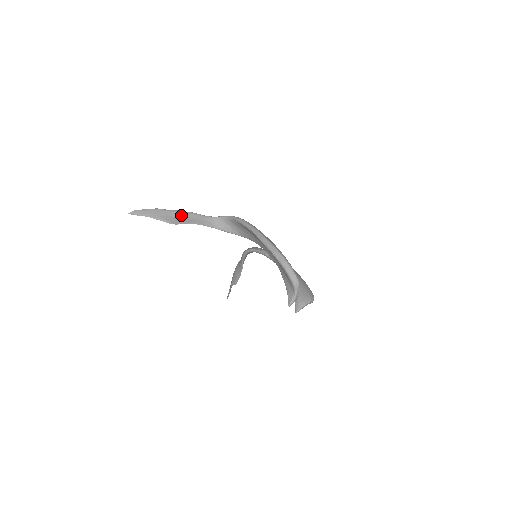
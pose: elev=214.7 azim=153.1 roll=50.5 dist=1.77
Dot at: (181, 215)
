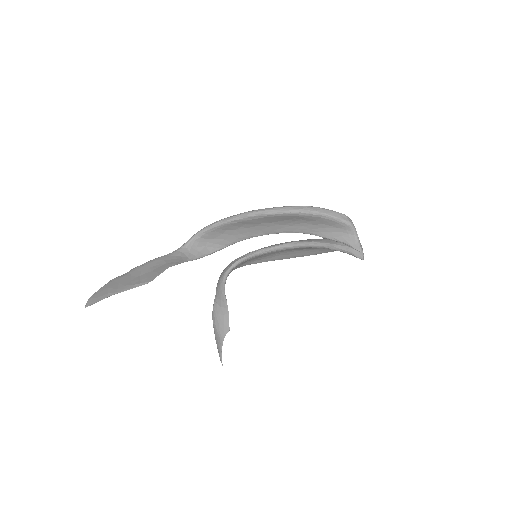
Dot at: (144, 269)
